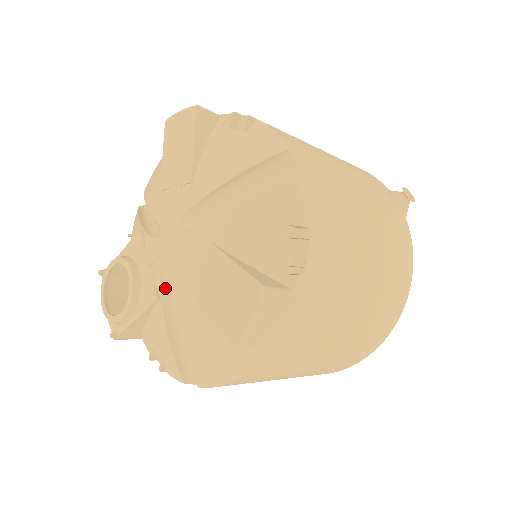
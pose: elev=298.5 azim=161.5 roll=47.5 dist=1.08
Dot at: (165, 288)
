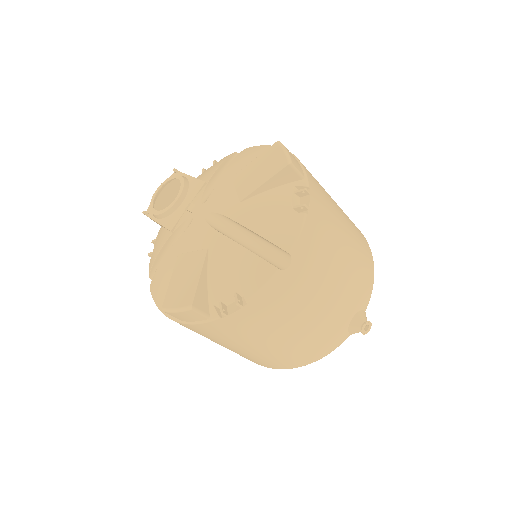
Dot at: (180, 230)
